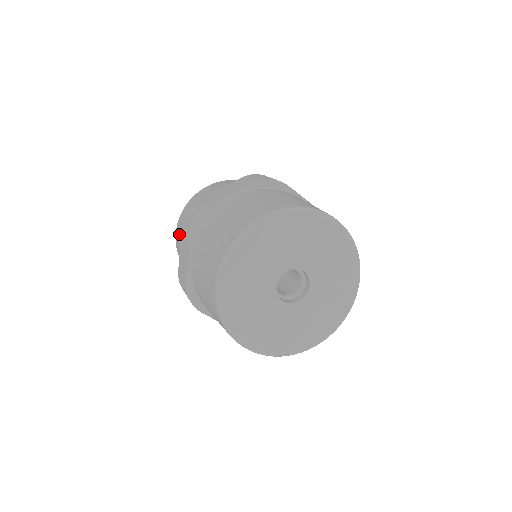
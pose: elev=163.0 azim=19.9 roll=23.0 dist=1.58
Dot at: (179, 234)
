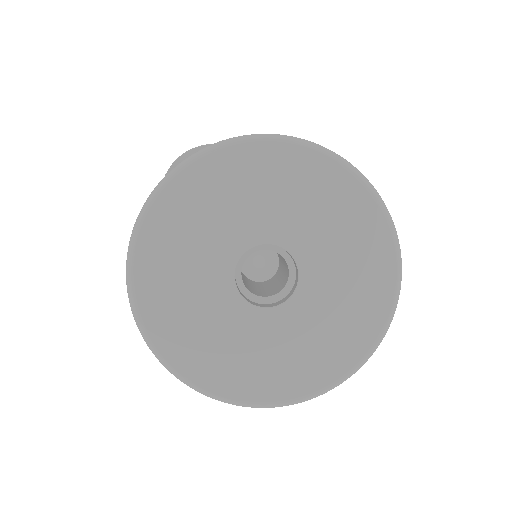
Dot at: occluded
